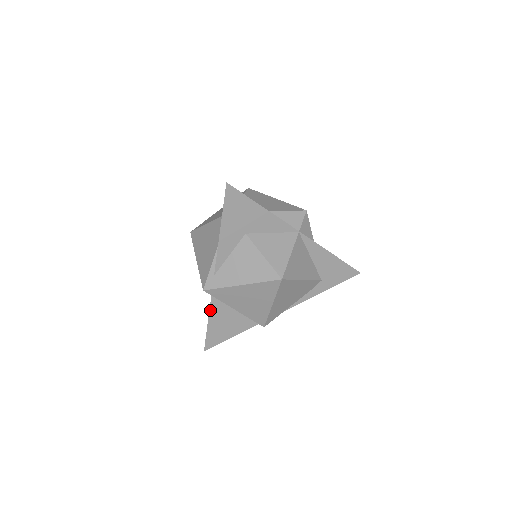
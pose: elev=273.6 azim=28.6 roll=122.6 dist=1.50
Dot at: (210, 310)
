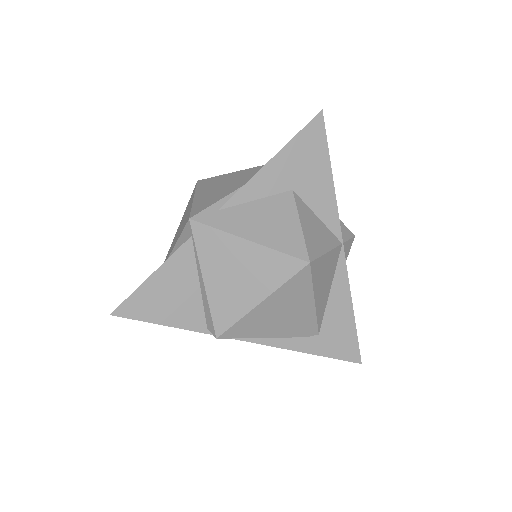
Dot at: (172, 256)
